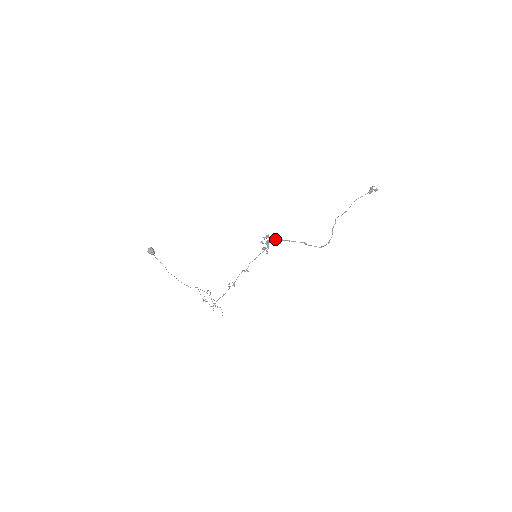
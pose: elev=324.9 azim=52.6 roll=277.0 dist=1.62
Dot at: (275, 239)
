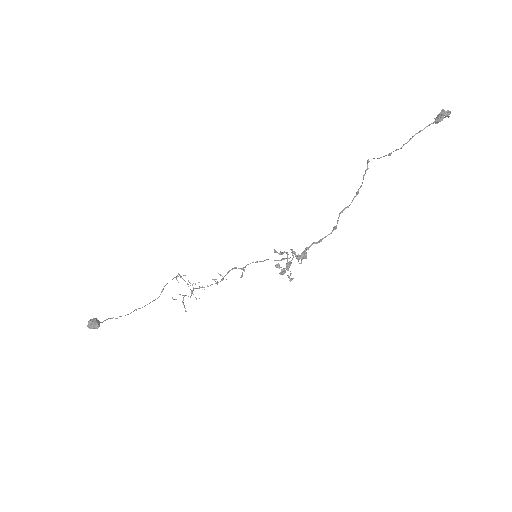
Dot at: (298, 256)
